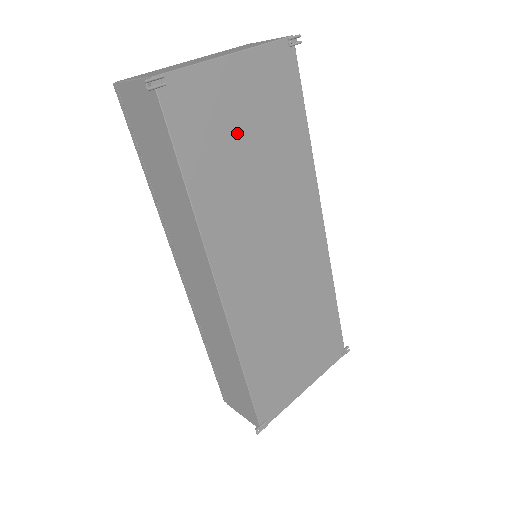
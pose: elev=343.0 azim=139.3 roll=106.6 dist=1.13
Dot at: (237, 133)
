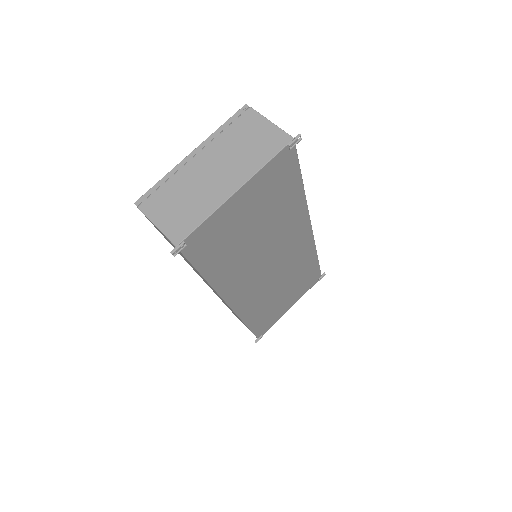
Dot at: (243, 229)
